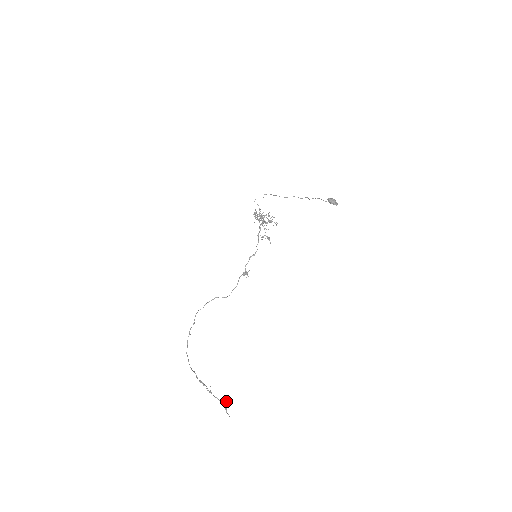
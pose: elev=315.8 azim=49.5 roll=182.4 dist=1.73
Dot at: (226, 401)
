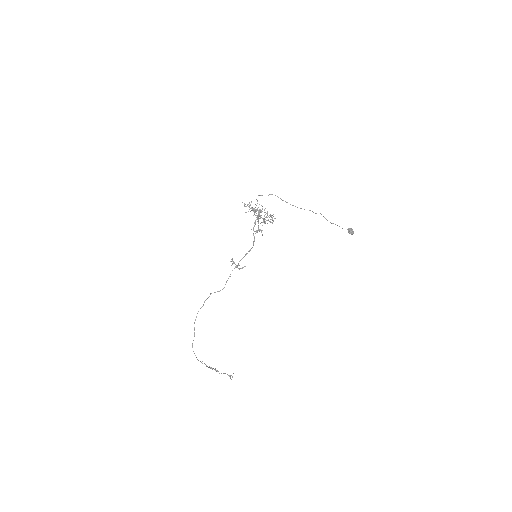
Dot at: occluded
